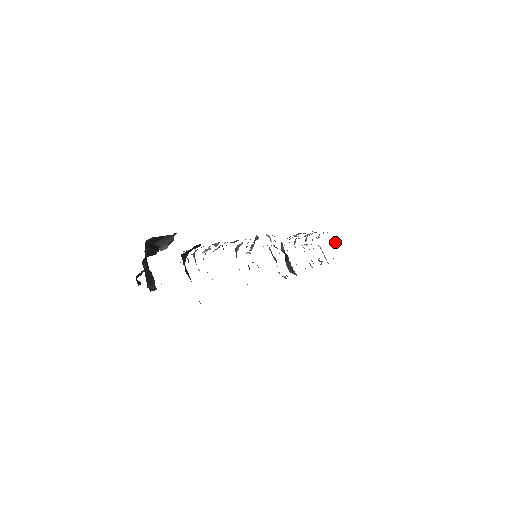
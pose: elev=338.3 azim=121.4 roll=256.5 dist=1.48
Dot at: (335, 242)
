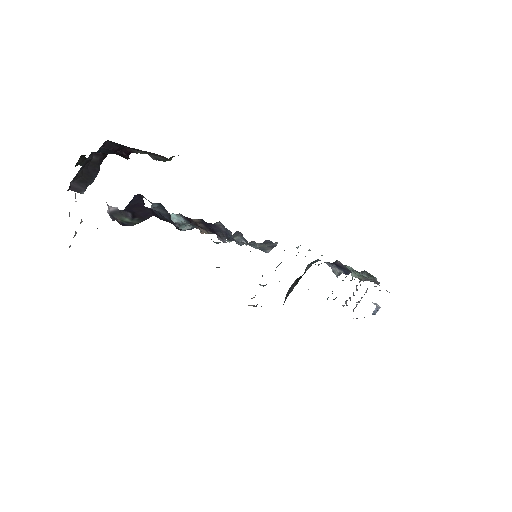
Dot at: (378, 310)
